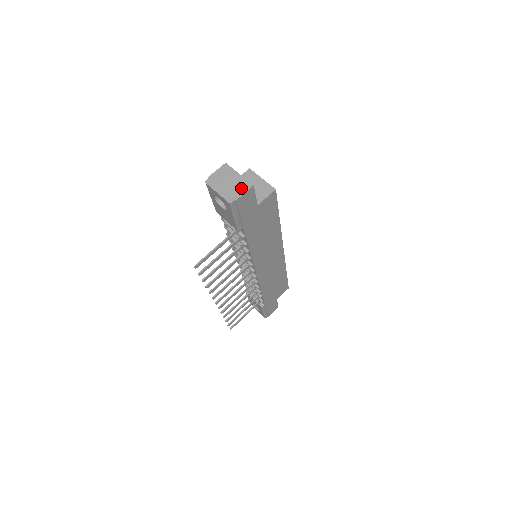
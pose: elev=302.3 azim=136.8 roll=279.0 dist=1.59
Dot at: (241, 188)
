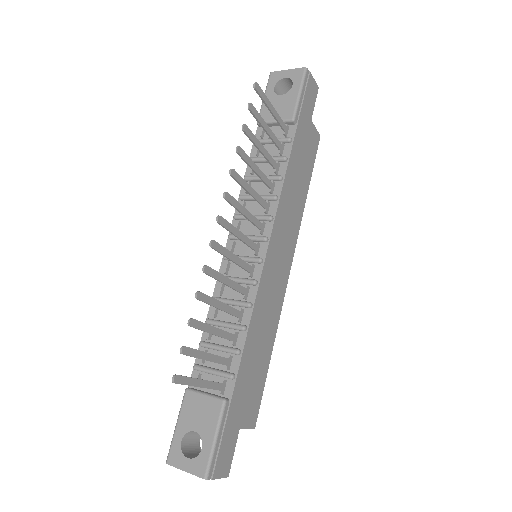
Dot at: occluded
